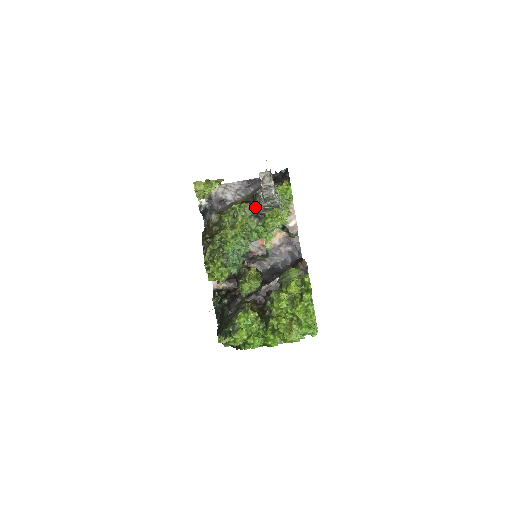
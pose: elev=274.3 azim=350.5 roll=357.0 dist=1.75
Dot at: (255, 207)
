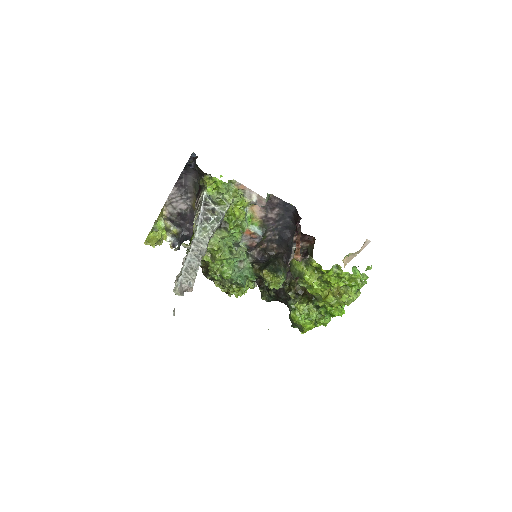
Dot at: occluded
